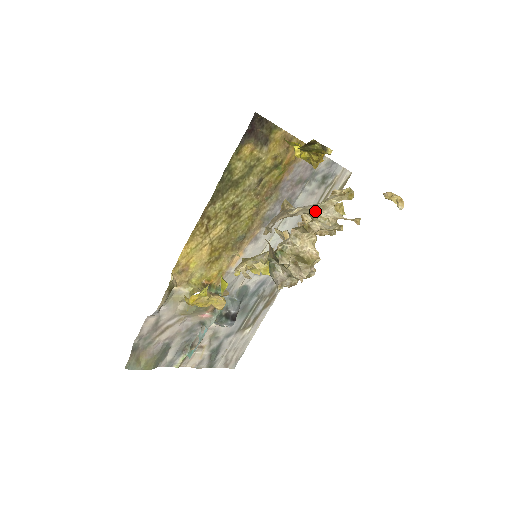
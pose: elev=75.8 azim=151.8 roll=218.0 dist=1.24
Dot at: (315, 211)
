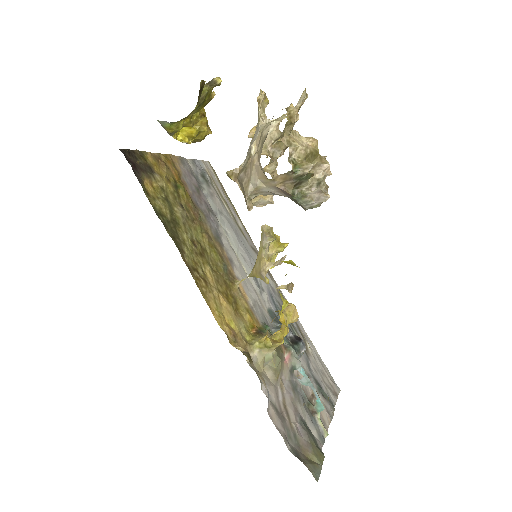
Dot at: occluded
